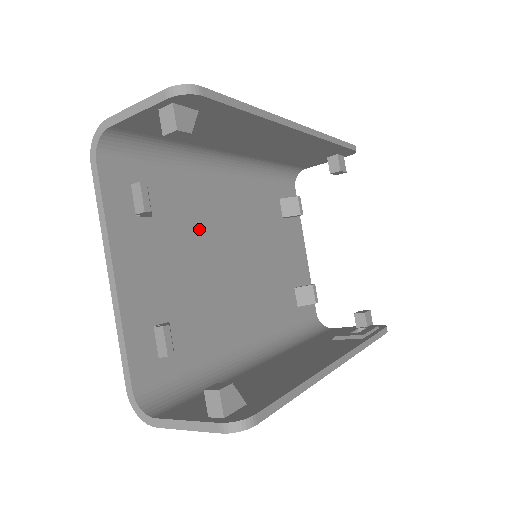
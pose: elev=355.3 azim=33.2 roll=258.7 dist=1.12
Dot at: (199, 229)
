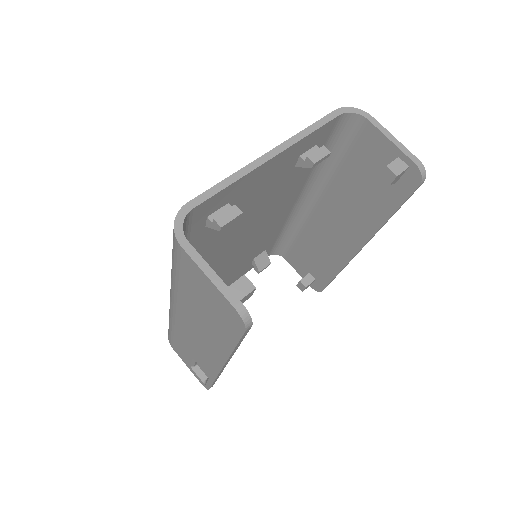
Dot at: (273, 203)
